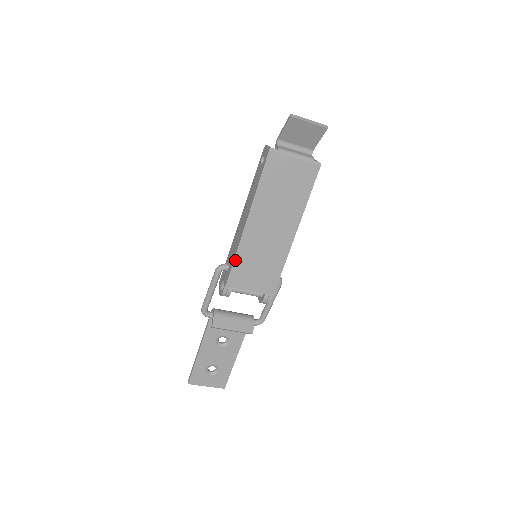
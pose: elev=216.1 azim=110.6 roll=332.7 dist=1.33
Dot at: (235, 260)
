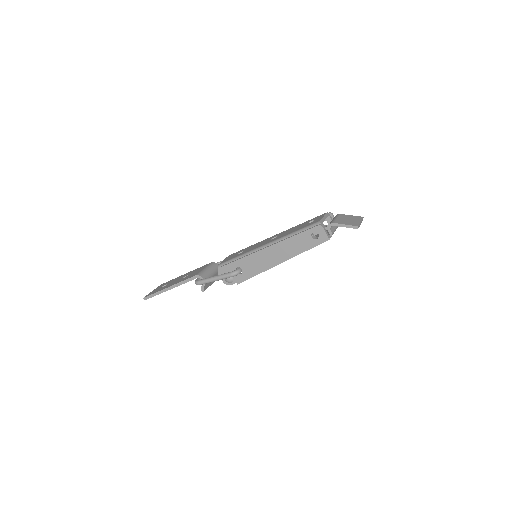
Dot at: occluded
